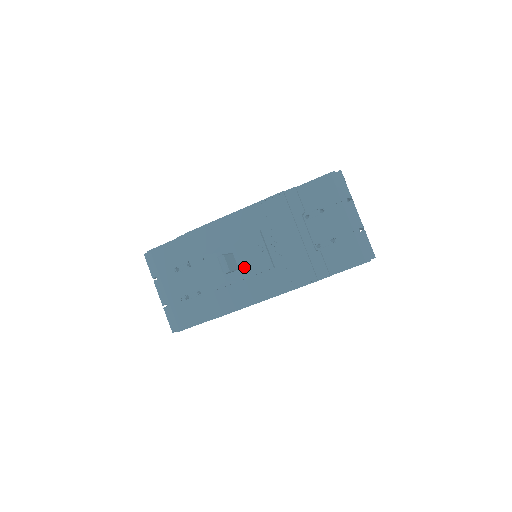
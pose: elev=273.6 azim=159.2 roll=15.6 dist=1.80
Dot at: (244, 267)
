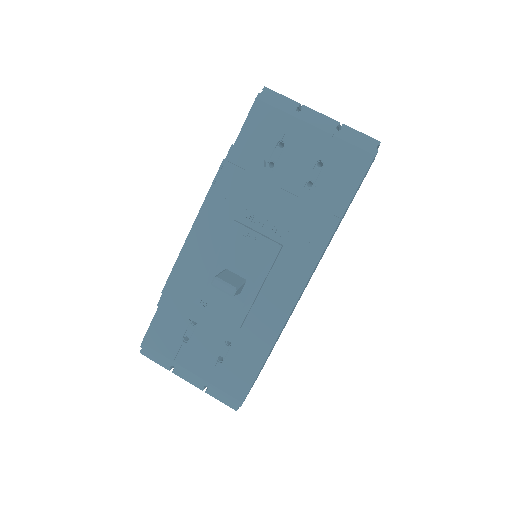
Dot at: (250, 273)
